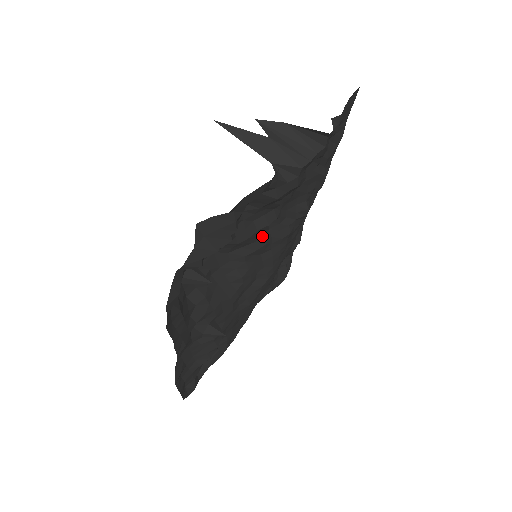
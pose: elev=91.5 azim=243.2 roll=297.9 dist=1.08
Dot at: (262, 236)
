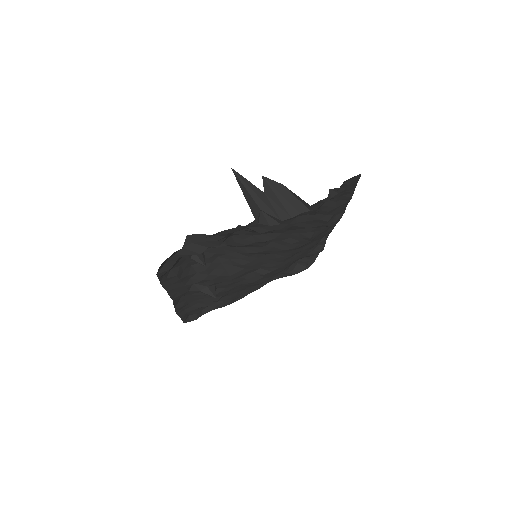
Dot at: (263, 245)
